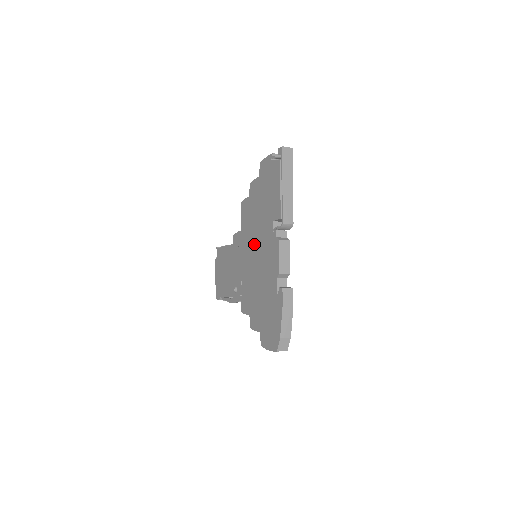
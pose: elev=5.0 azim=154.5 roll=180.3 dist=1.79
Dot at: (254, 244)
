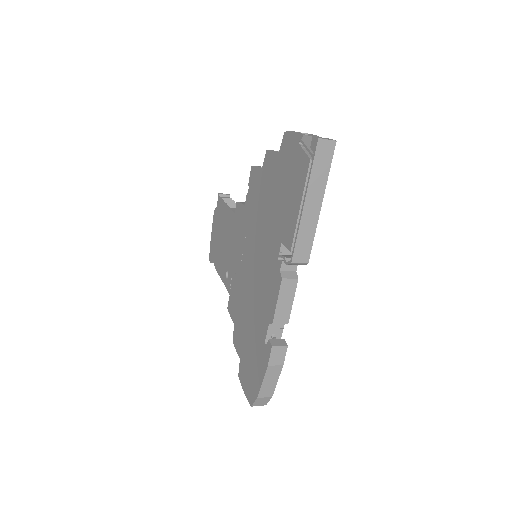
Dot at: (254, 245)
